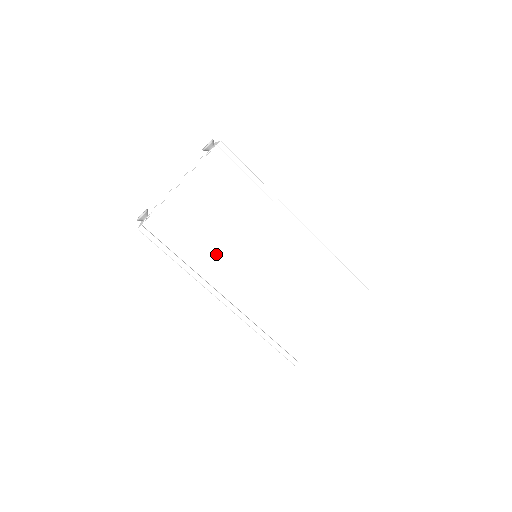
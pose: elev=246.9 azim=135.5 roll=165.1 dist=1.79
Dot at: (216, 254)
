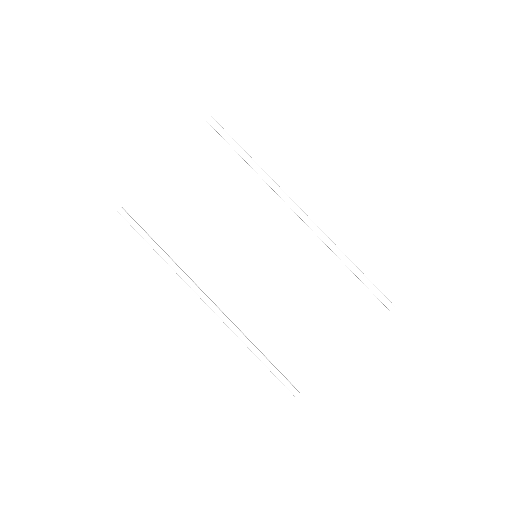
Dot at: (201, 245)
